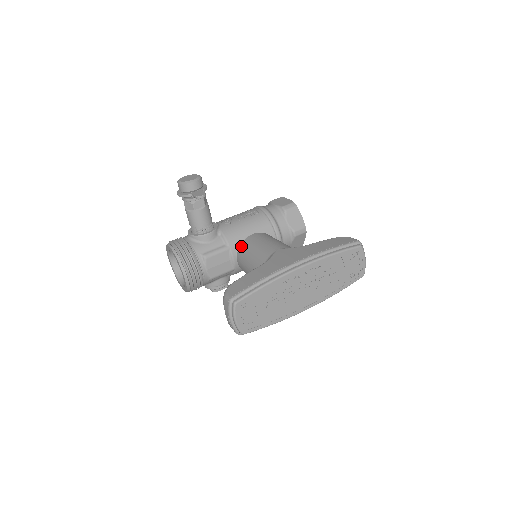
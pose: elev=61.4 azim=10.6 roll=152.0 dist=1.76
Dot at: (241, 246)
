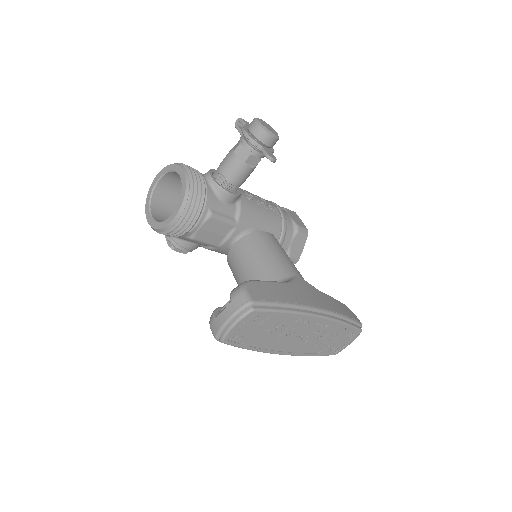
Dot at: (252, 235)
